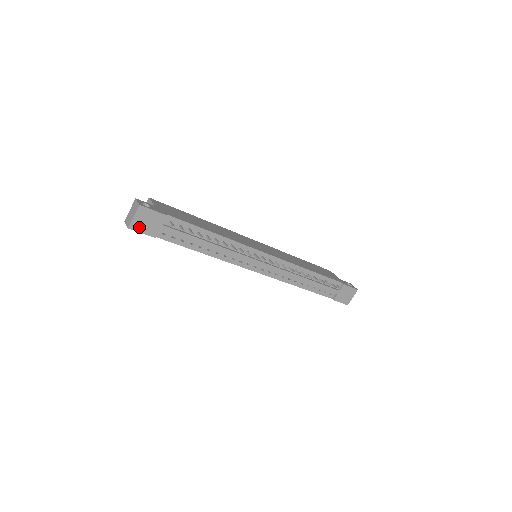
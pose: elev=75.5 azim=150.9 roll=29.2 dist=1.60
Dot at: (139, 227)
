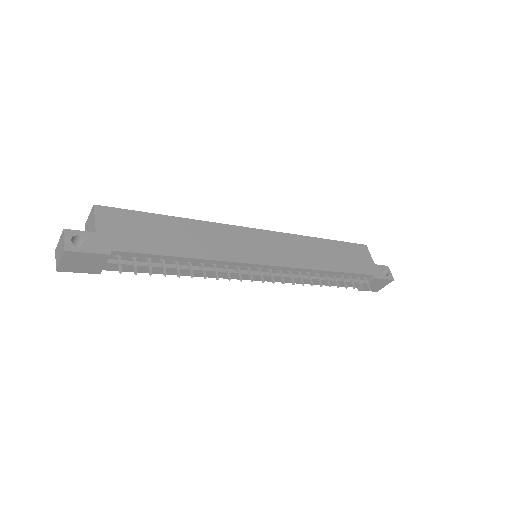
Dot at: (72, 268)
